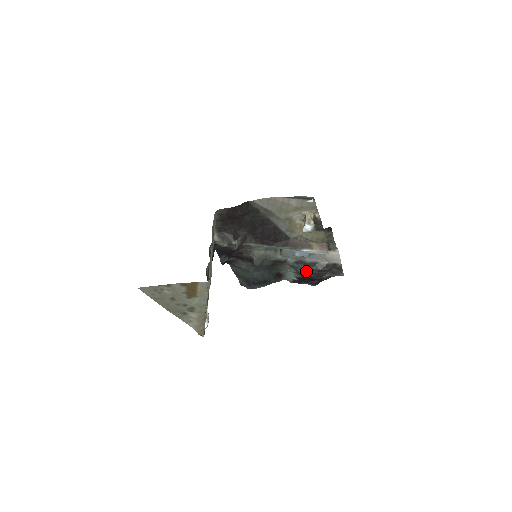
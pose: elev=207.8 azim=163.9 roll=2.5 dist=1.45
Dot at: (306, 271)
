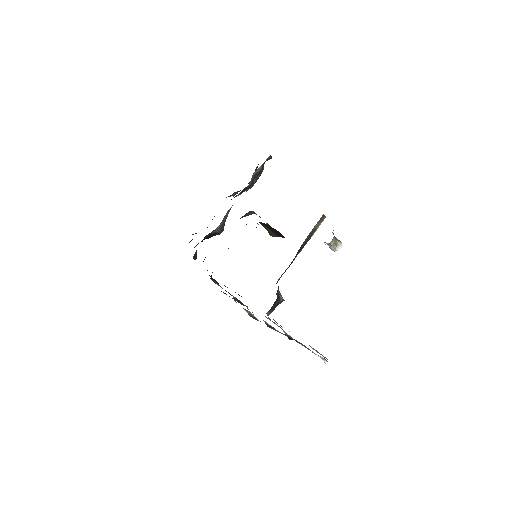
Dot at: occluded
